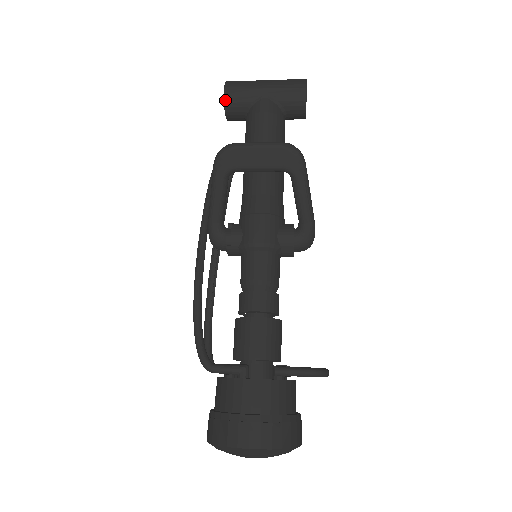
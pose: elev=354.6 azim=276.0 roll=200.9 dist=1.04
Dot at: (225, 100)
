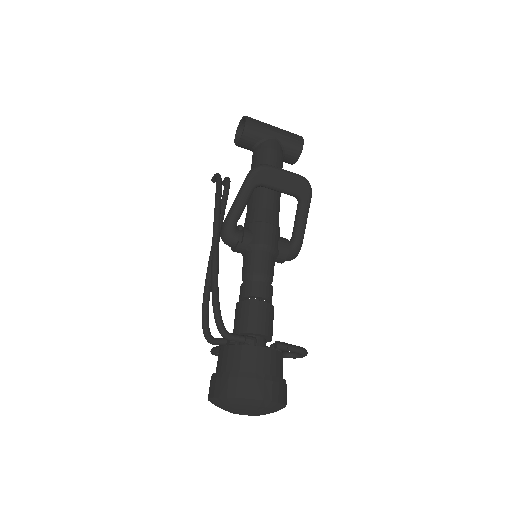
Dot at: (245, 129)
